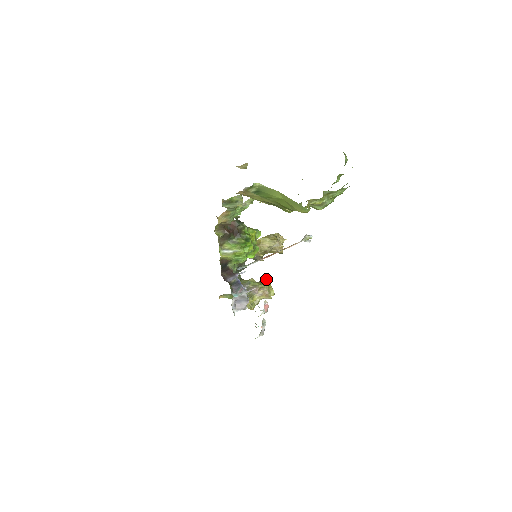
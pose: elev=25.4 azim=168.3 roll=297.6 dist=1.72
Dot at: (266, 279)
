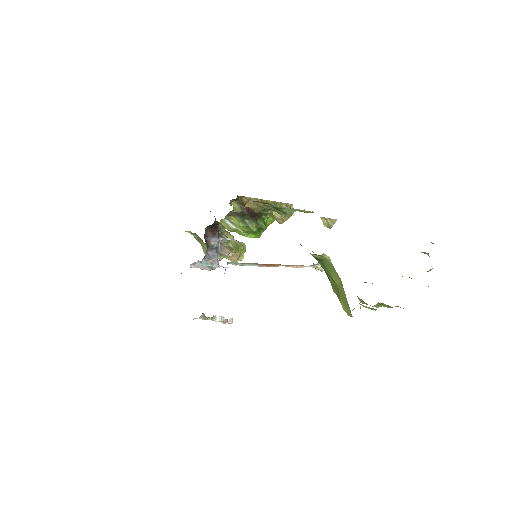
Dot at: occluded
